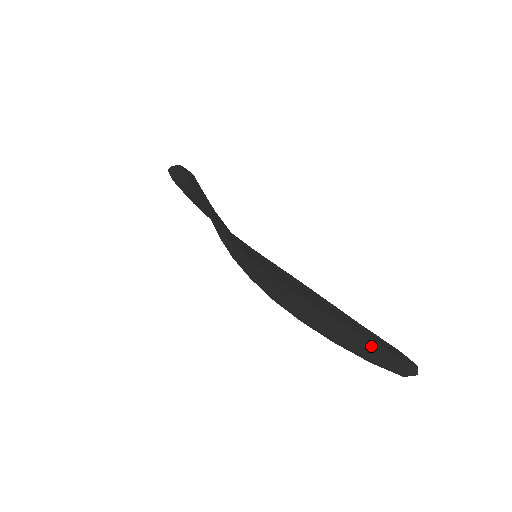
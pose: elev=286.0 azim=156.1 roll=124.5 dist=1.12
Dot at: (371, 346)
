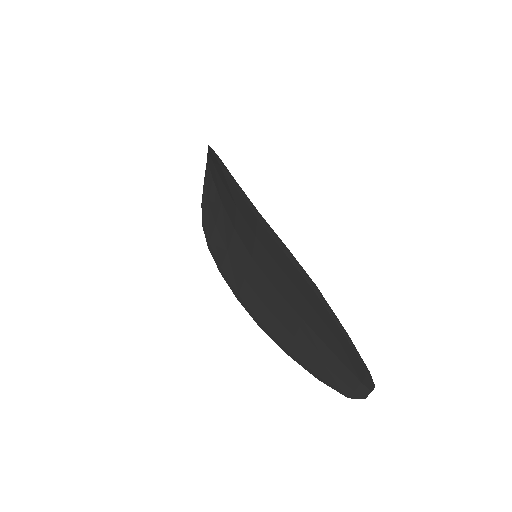
Dot at: (335, 365)
